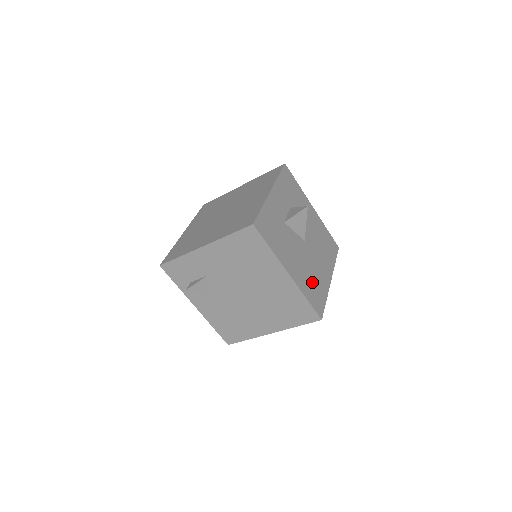
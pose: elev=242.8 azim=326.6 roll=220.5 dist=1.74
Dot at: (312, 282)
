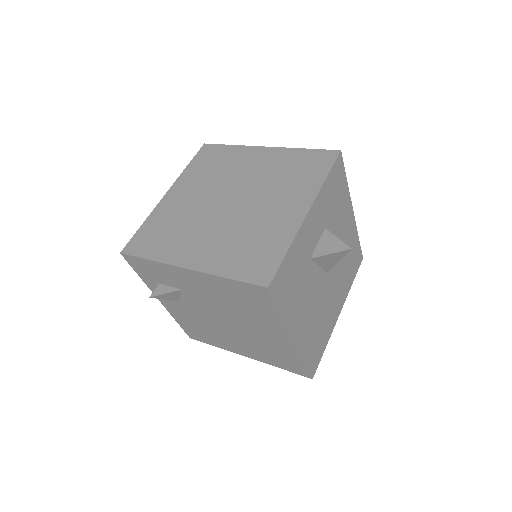
Dot at: (317, 332)
